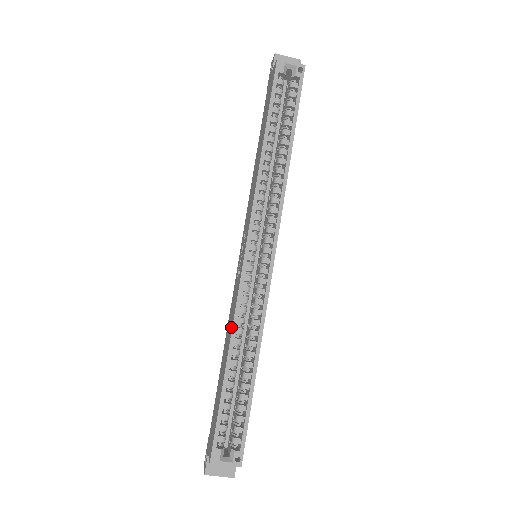
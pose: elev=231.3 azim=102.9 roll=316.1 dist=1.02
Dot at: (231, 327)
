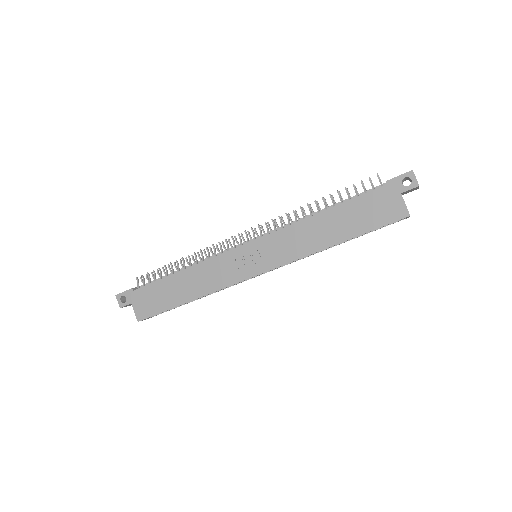
Dot at: (209, 289)
